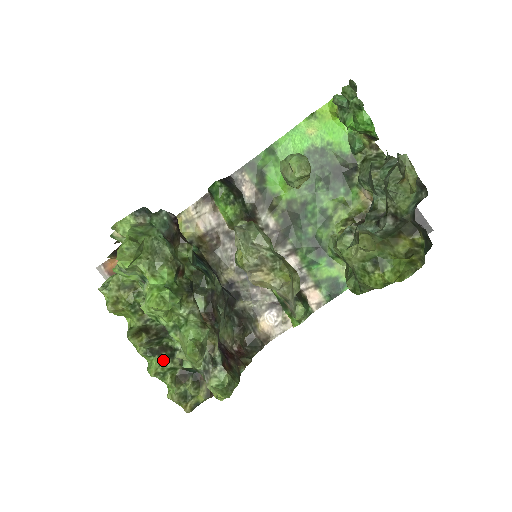
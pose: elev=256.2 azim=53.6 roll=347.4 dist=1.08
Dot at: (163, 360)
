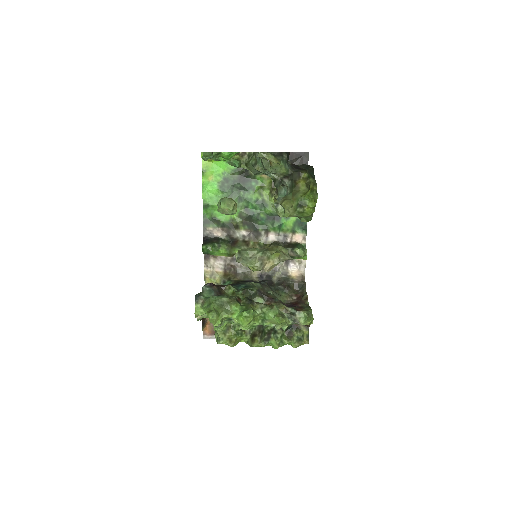
Dot at: (274, 337)
